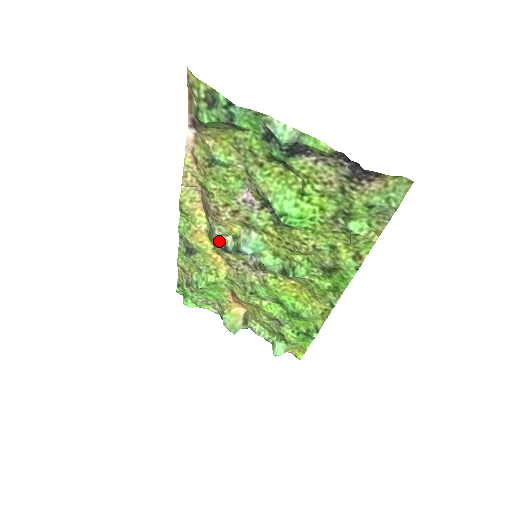
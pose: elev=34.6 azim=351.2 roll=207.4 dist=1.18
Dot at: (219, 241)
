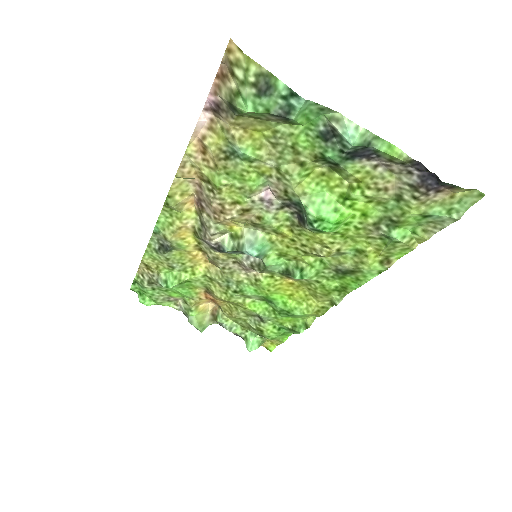
Dot at: (213, 240)
